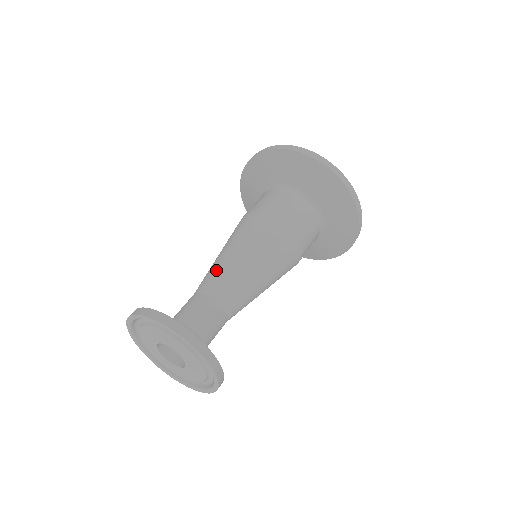
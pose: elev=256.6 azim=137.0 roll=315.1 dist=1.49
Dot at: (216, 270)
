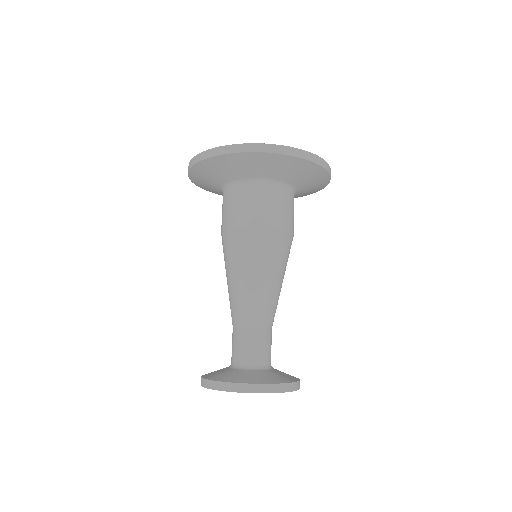
Dot at: (233, 302)
